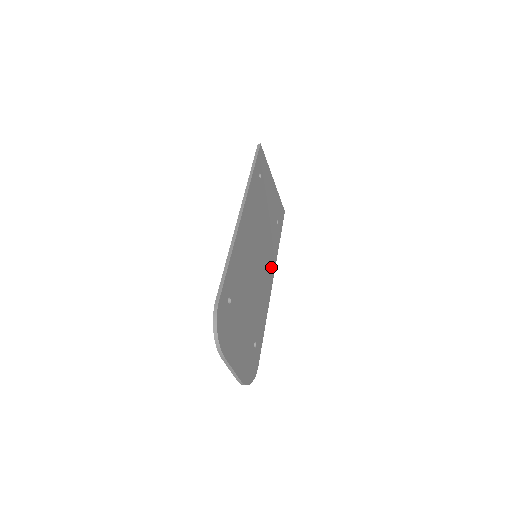
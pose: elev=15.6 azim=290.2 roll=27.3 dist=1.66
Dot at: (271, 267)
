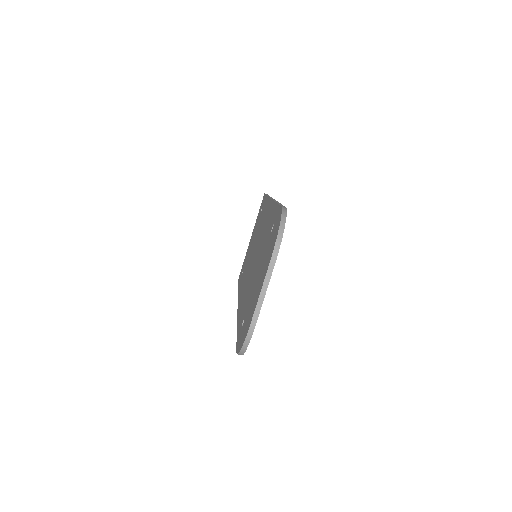
Dot at: occluded
